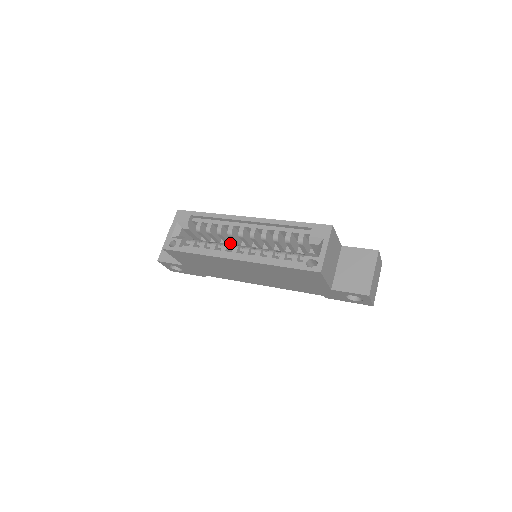
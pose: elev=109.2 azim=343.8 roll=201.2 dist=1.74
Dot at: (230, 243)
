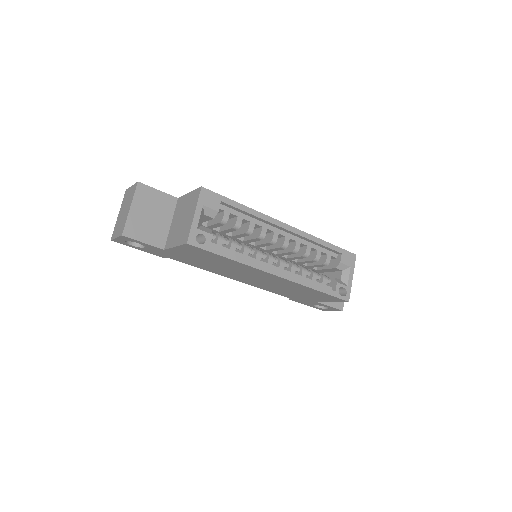
Dot at: (236, 237)
